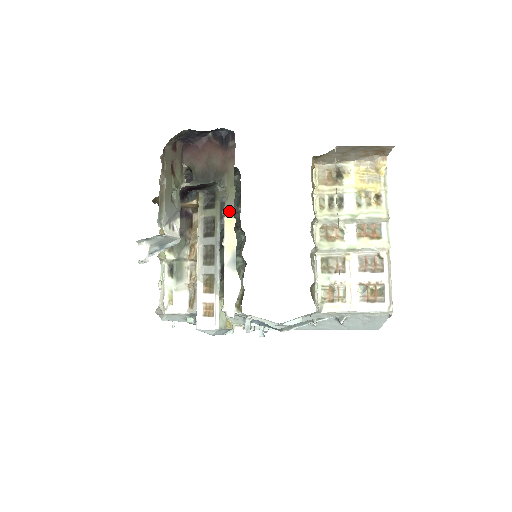
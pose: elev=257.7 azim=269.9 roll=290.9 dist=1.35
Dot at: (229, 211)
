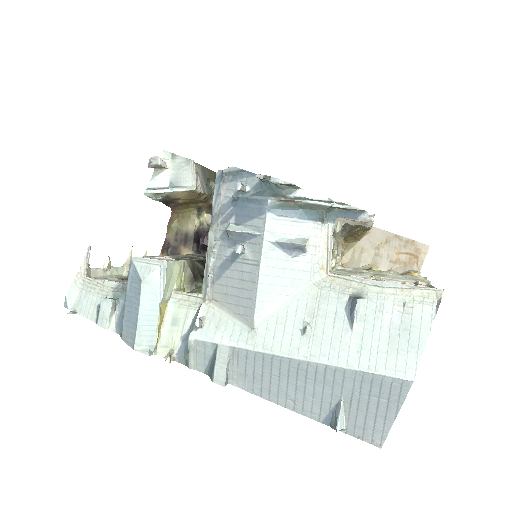
Dot at: occluded
